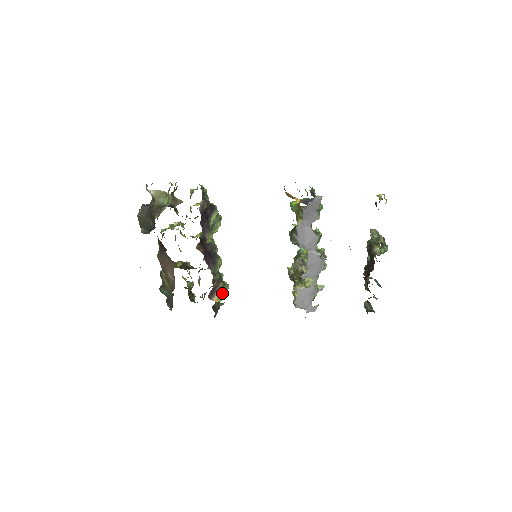
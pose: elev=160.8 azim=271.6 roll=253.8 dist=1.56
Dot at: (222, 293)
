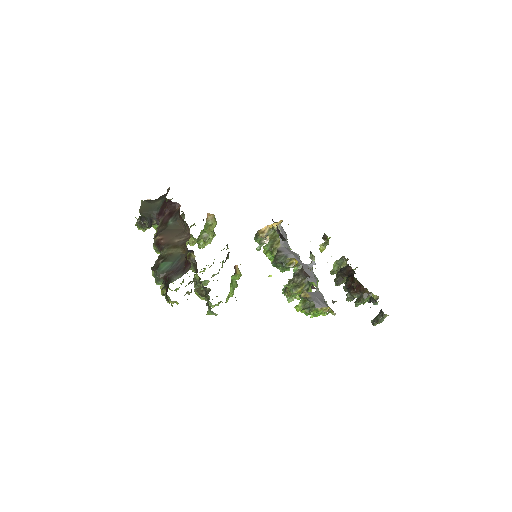
Dot at: occluded
